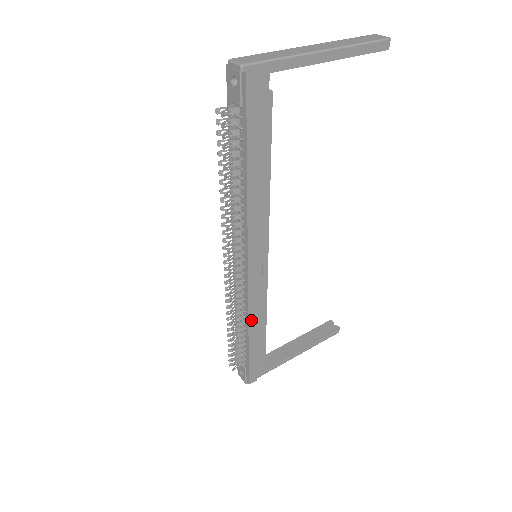
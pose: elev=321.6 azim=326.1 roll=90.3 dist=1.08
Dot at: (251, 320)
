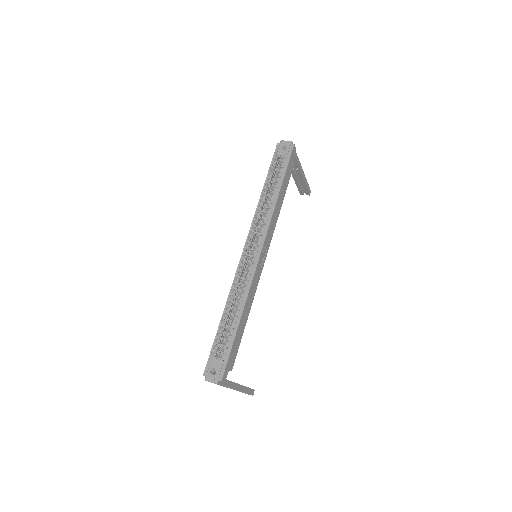
Dot at: (247, 301)
